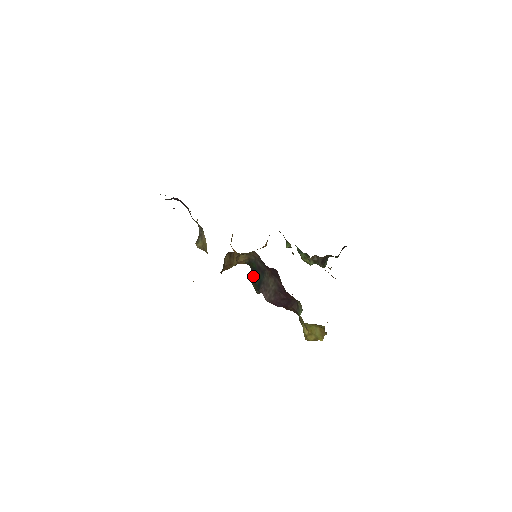
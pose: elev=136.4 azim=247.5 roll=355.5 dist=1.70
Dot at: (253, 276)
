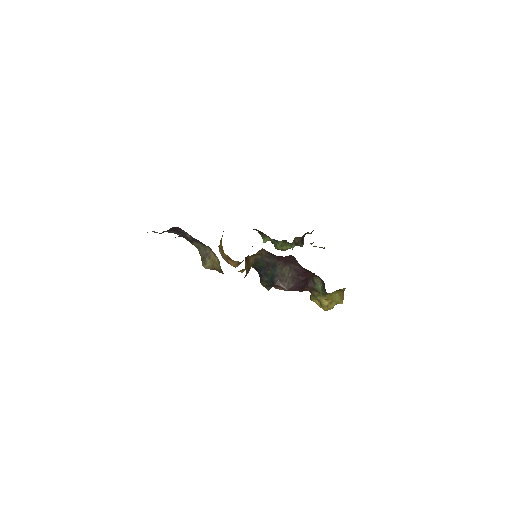
Dot at: (262, 275)
